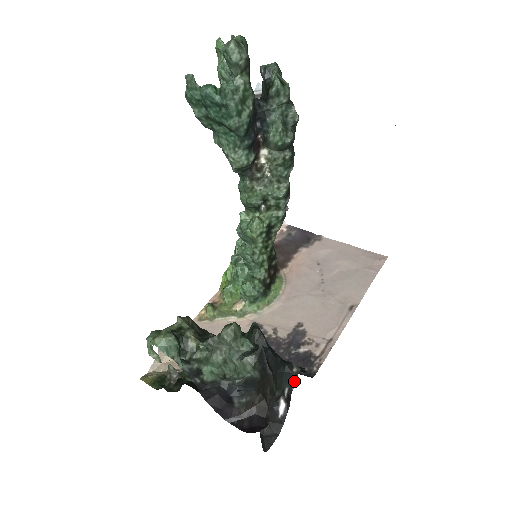
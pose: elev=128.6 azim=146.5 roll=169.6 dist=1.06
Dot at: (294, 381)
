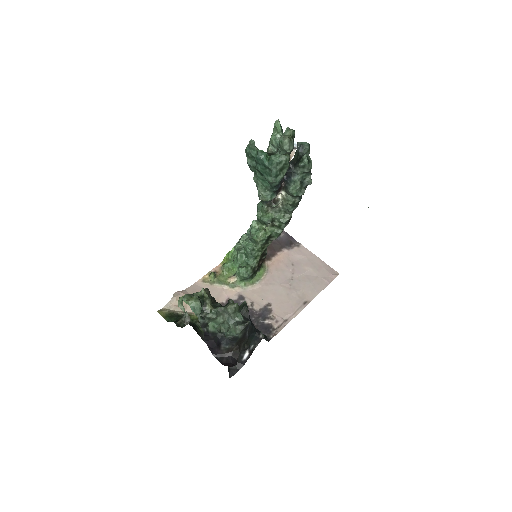
Dot at: (258, 342)
